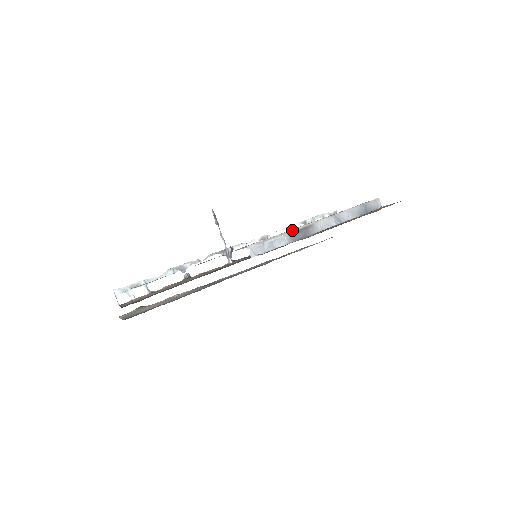
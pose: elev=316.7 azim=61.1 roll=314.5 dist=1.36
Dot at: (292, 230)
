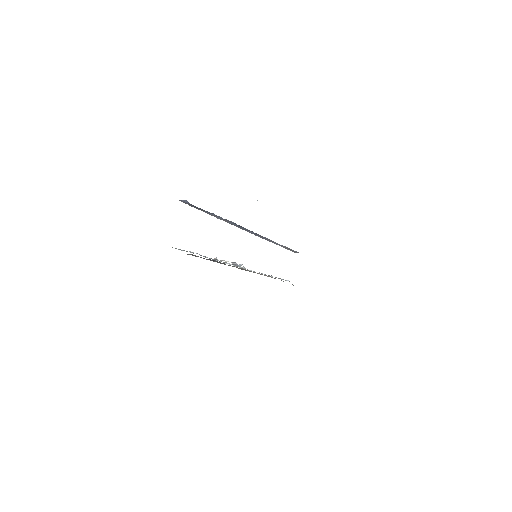
Dot at: occluded
